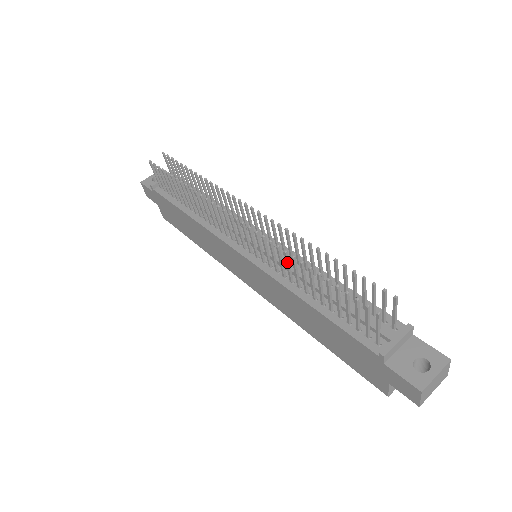
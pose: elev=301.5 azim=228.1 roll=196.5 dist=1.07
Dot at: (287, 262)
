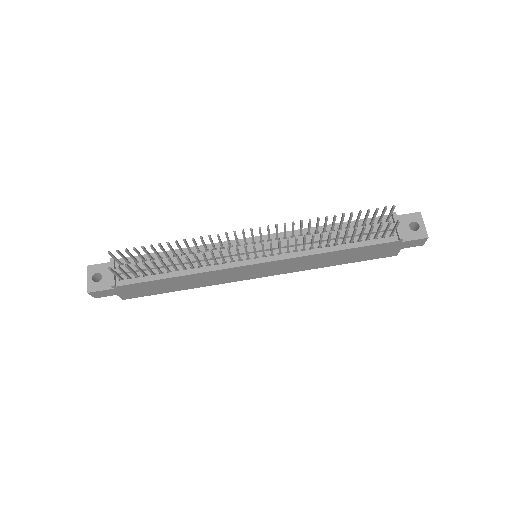
Dot at: occluded
